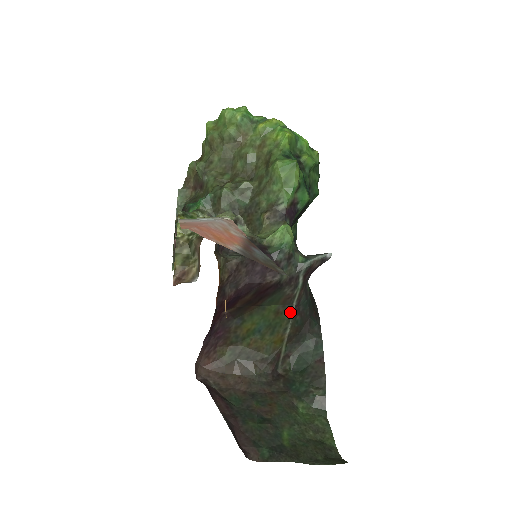
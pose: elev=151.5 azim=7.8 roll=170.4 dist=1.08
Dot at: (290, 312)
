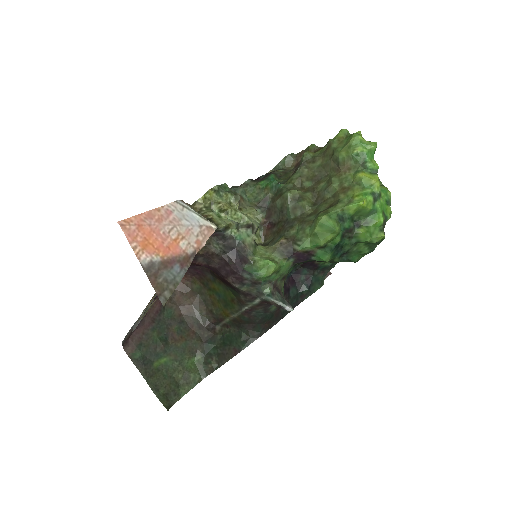
Dot at: (240, 309)
